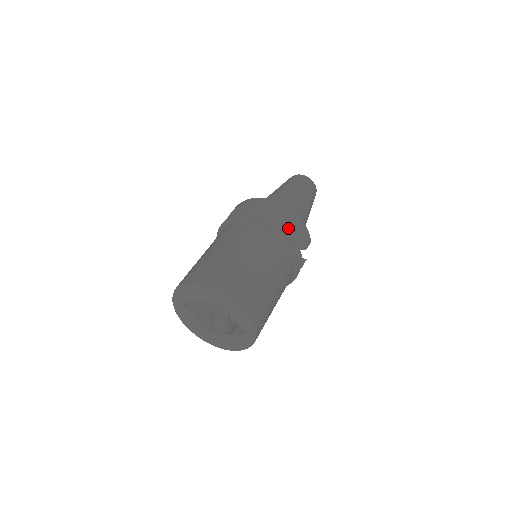
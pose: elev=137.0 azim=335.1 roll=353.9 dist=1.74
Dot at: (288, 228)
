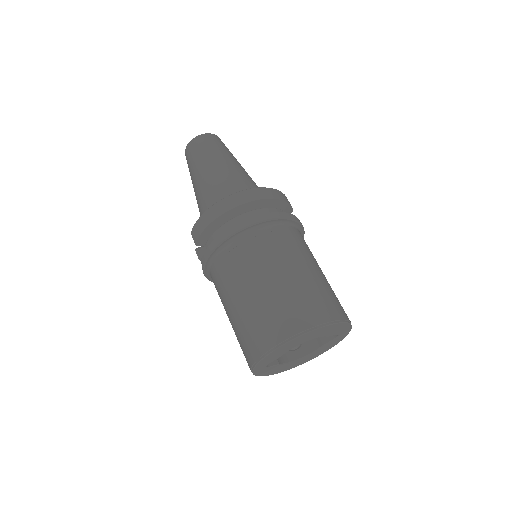
Dot at: (272, 208)
